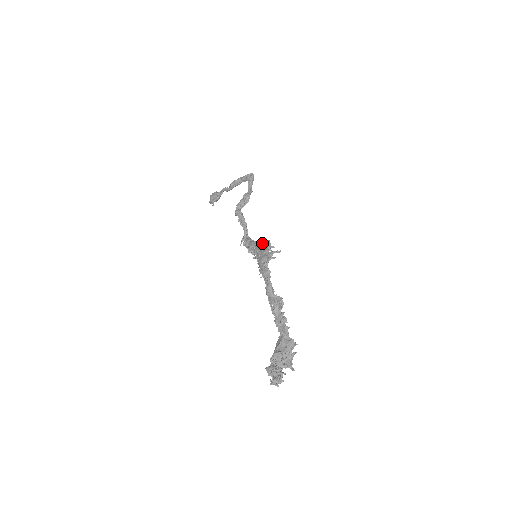
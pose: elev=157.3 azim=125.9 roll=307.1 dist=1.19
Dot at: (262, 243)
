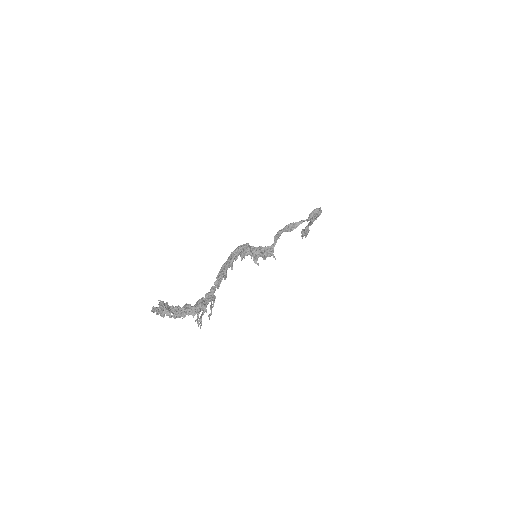
Dot at: occluded
